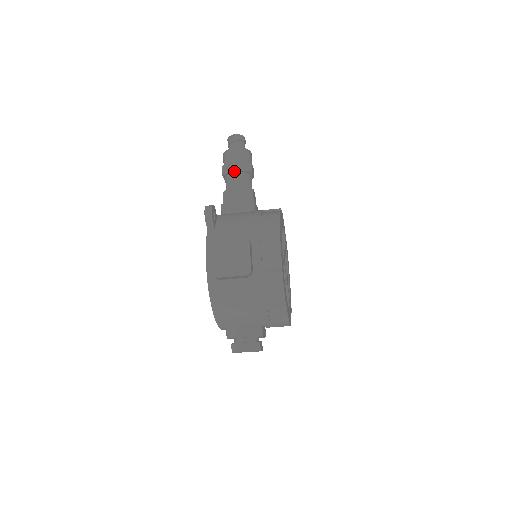
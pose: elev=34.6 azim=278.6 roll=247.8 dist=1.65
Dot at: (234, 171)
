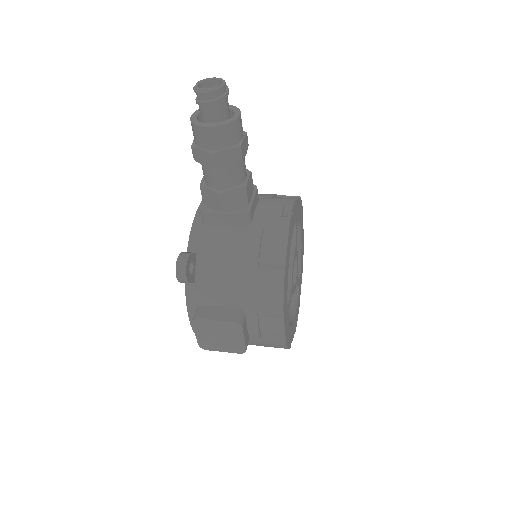
Dot at: (213, 167)
